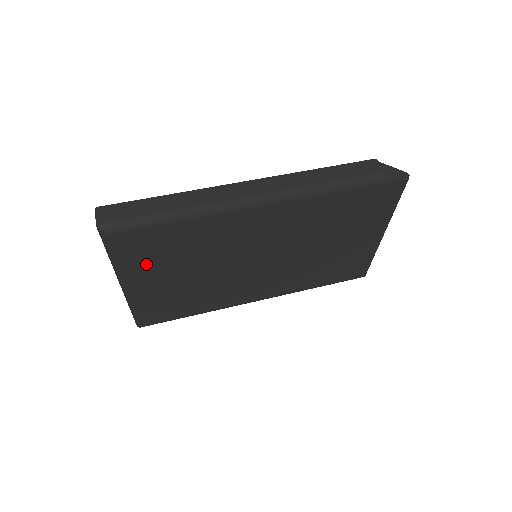
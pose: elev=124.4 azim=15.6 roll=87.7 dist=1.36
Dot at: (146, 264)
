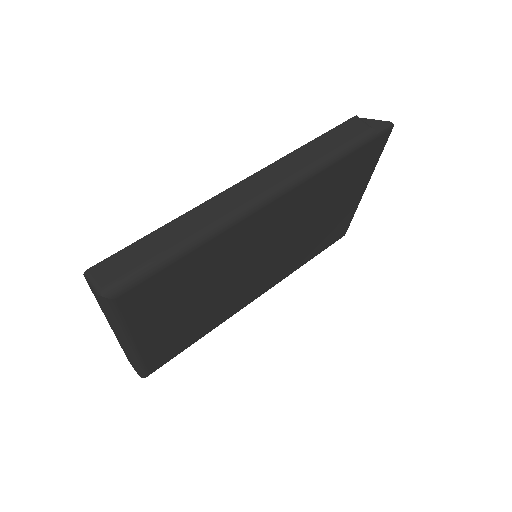
Dot at: (155, 312)
